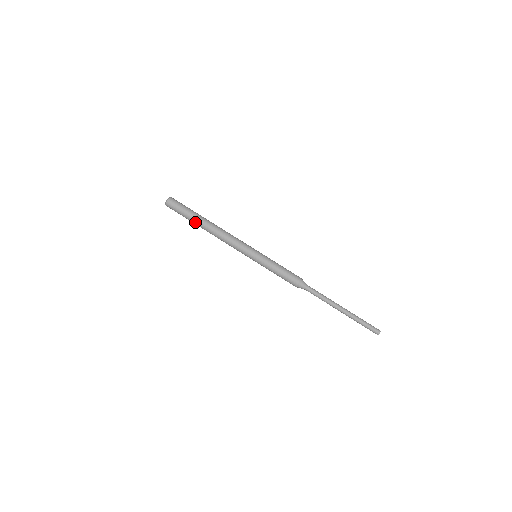
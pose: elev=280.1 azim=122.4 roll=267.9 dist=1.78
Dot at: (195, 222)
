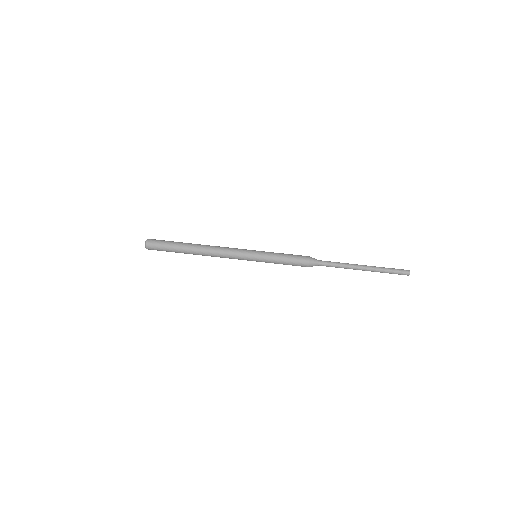
Dot at: (182, 247)
